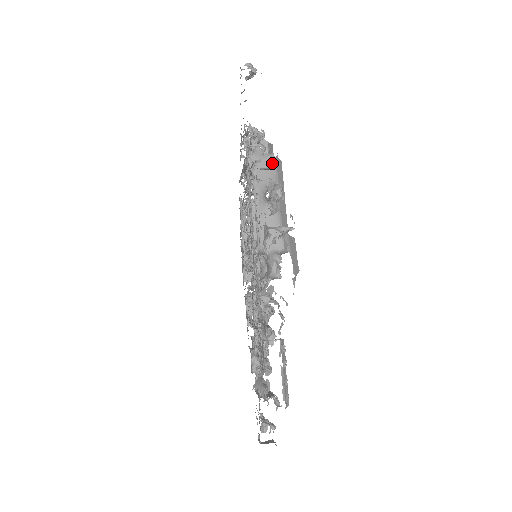
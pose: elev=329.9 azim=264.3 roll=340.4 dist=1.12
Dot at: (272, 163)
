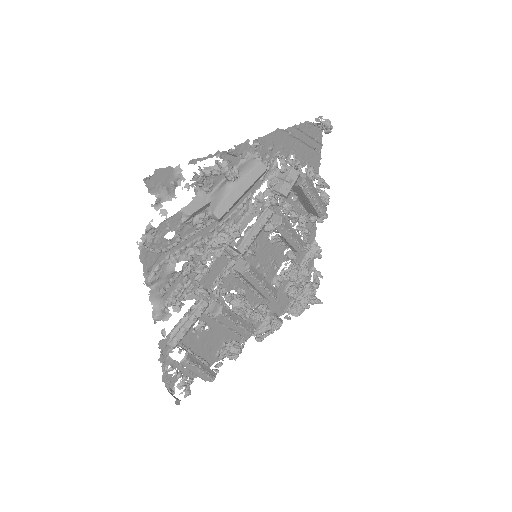
Dot at: (255, 163)
